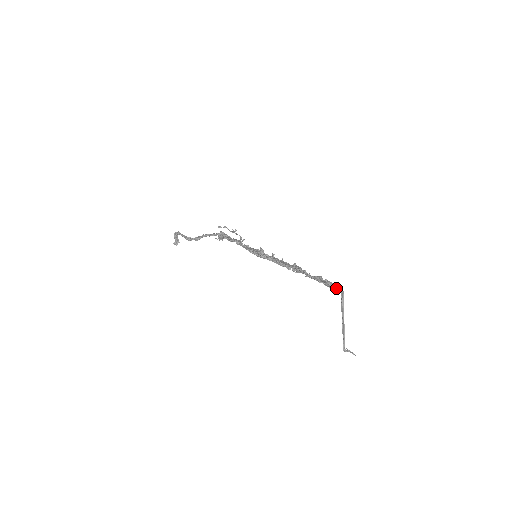
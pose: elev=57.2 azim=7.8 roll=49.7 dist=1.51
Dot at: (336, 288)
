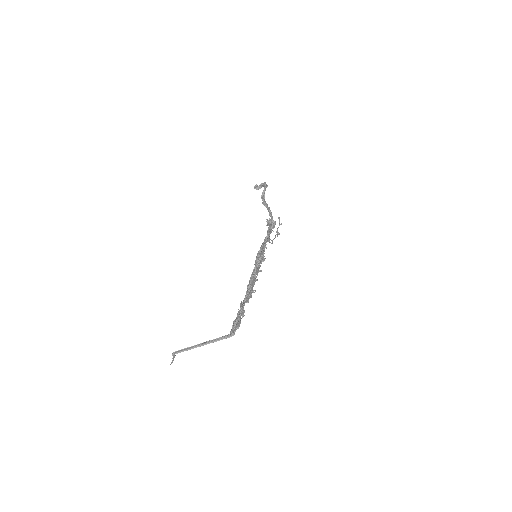
Dot at: (233, 329)
